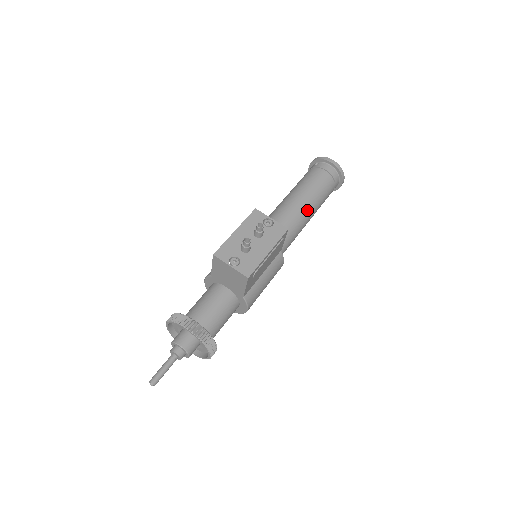
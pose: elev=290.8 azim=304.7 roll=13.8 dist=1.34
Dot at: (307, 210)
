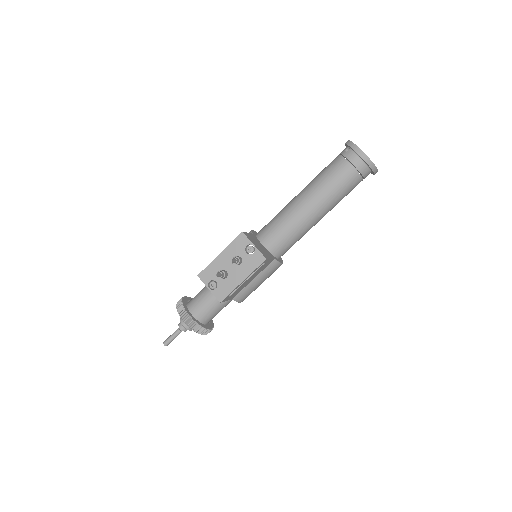
Dot at: (316, 213)
